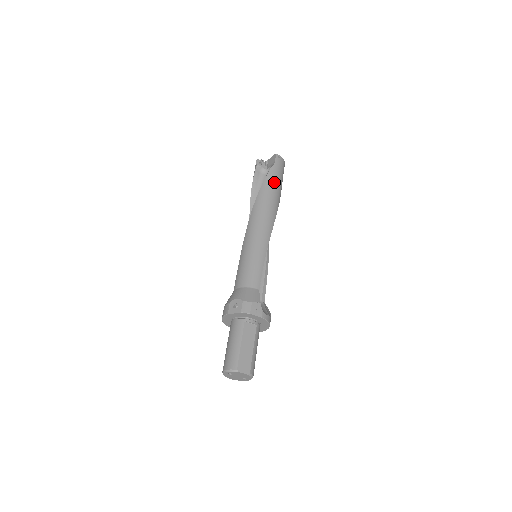
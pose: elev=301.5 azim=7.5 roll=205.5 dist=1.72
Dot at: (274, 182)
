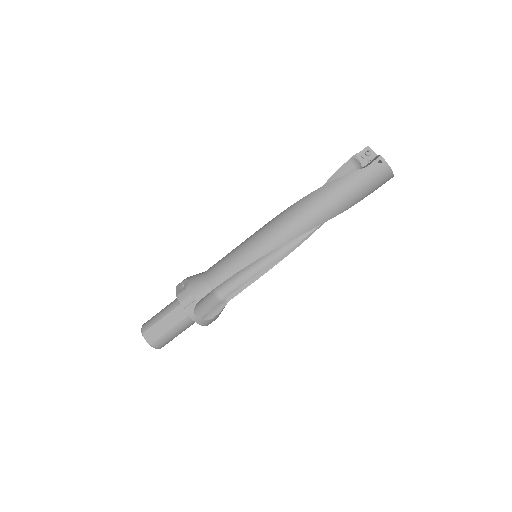
Dot at: (339, 192)
